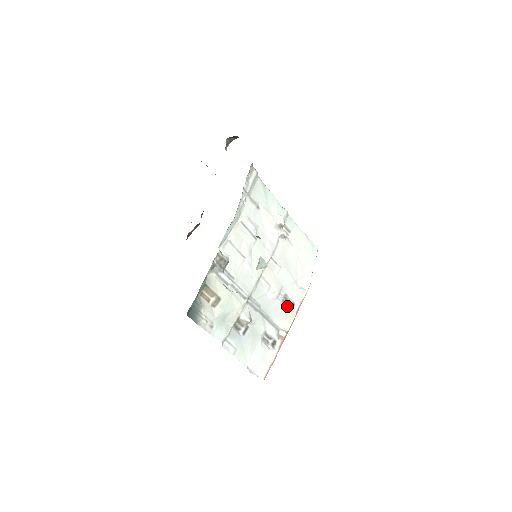
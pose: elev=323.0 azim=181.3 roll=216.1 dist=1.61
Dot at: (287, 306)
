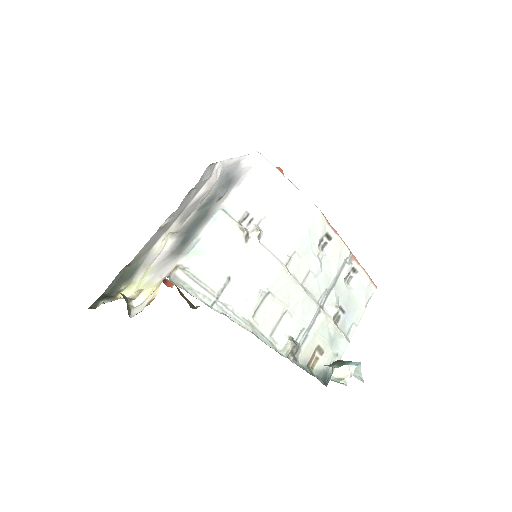
Dot at: (327, 244)
